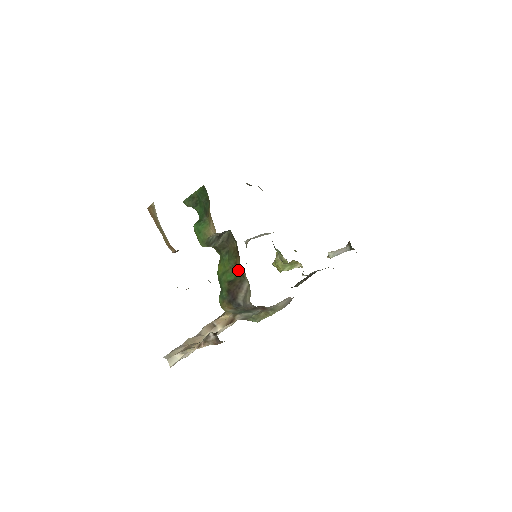
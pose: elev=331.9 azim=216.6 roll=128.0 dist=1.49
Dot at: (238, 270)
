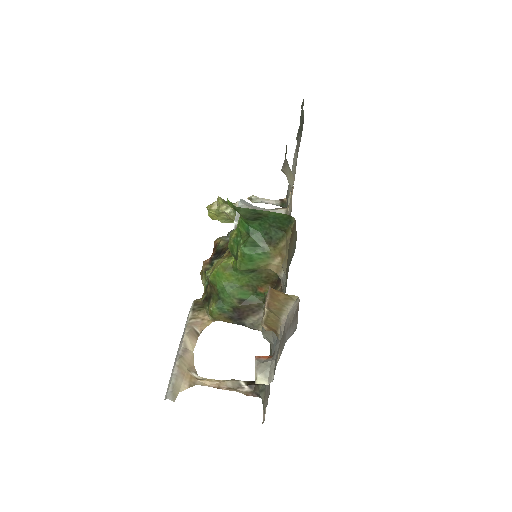
Dot at: (260, 294)
